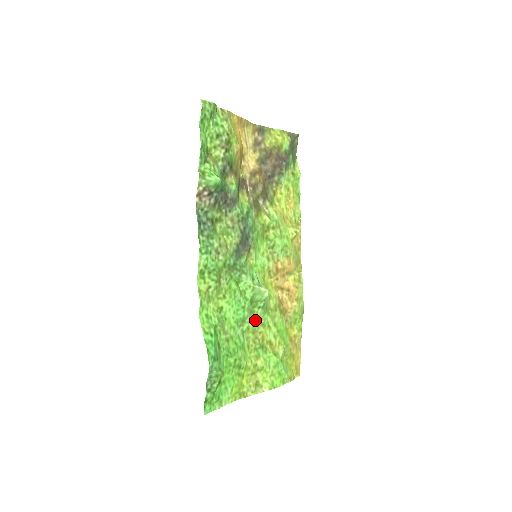
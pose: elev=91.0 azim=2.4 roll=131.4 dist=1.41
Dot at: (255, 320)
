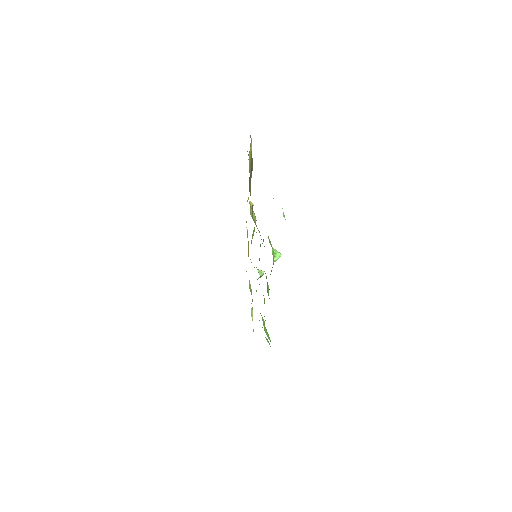
Dot at: occluded
